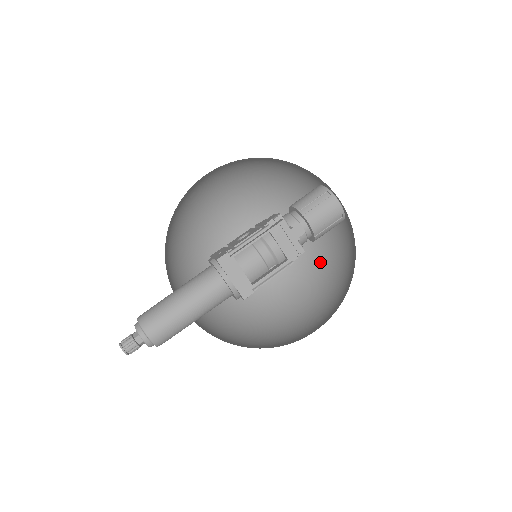
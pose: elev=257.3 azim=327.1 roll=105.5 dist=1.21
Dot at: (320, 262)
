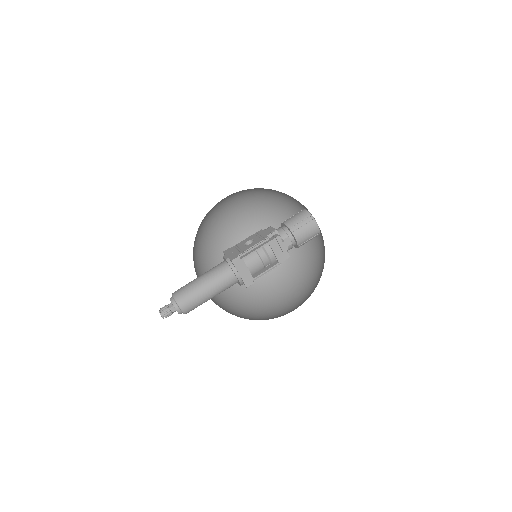
Dot at: (297, 257)
